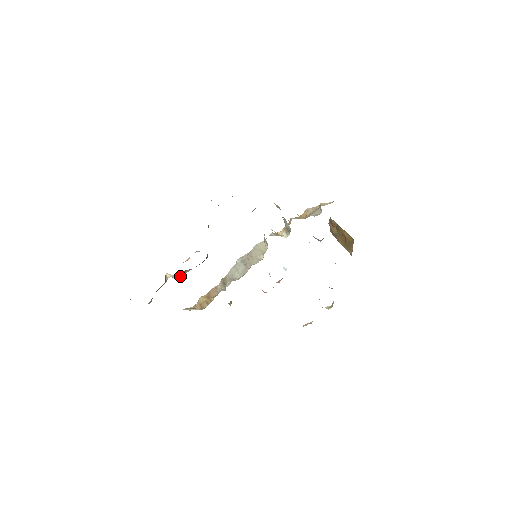
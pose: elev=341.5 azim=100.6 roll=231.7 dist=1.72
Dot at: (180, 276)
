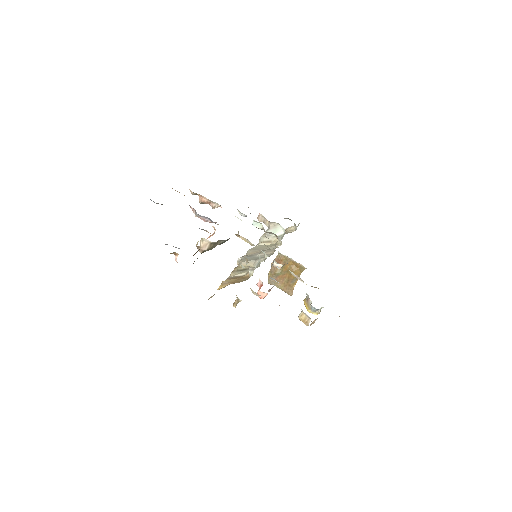
Dot at: (212, 247)
